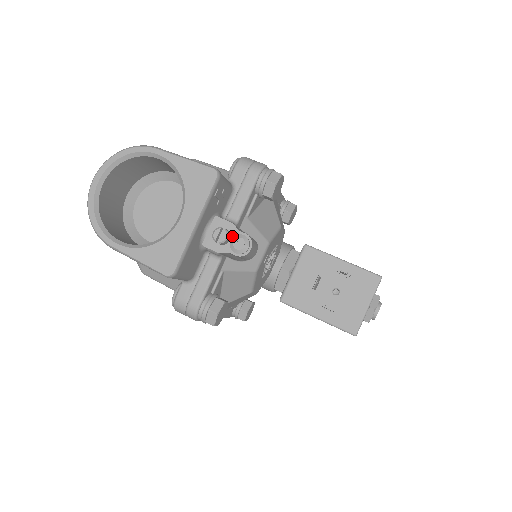
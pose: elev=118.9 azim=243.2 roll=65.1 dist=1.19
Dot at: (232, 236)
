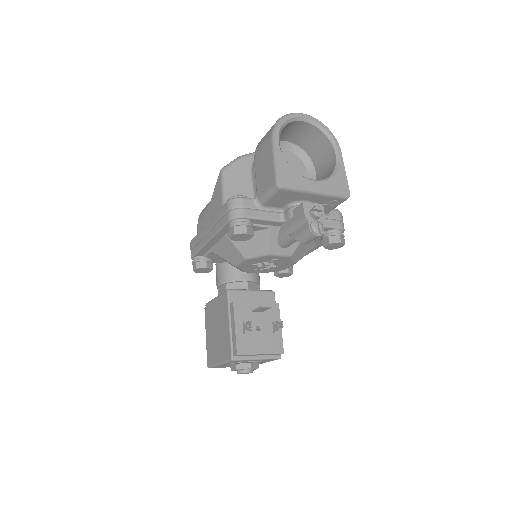
Dot at: (318, 220)
